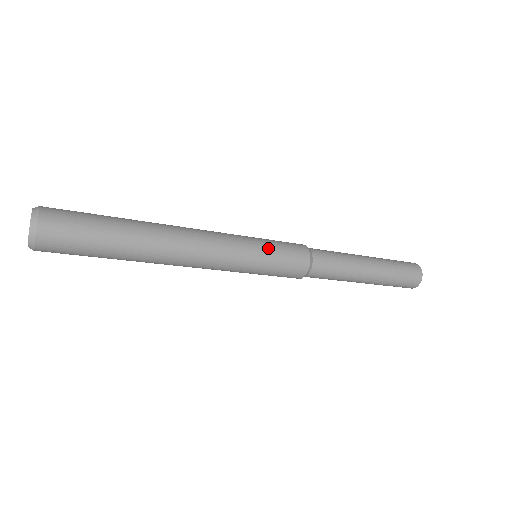
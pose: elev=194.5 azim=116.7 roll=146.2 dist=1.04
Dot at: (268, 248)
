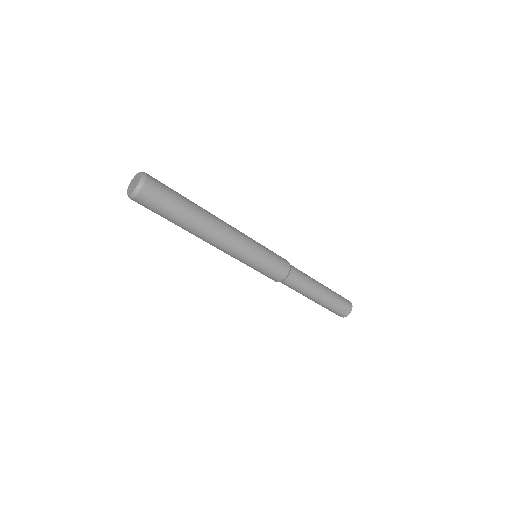
Dot at: (265, 247)
